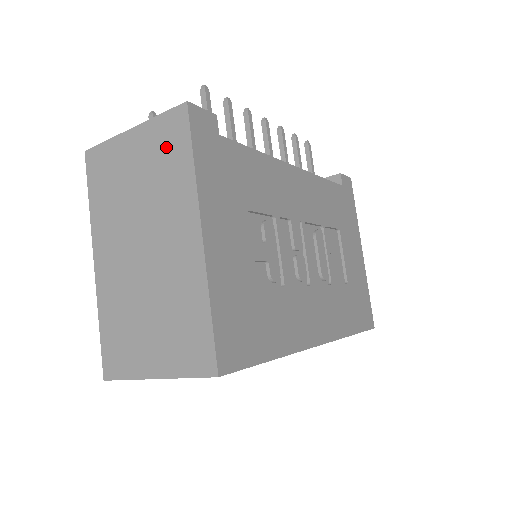
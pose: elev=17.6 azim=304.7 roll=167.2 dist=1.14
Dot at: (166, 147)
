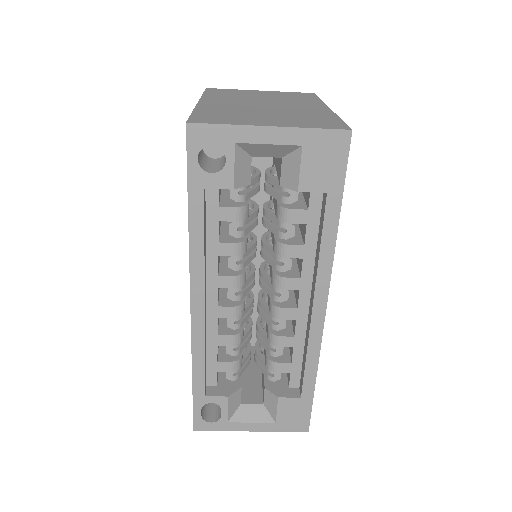
Dot at: (295, 95)
